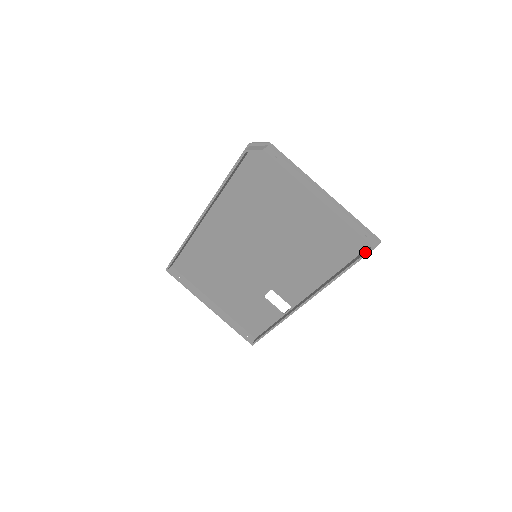
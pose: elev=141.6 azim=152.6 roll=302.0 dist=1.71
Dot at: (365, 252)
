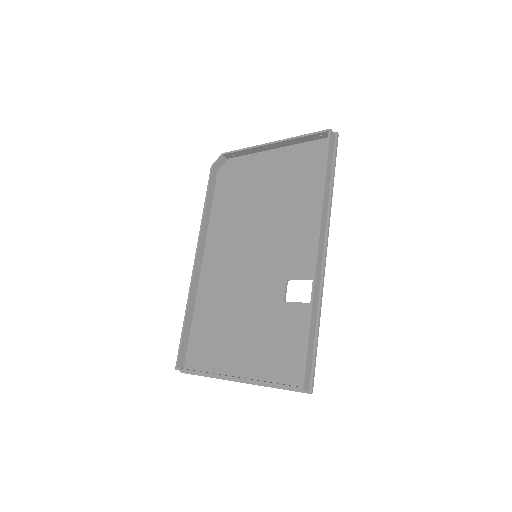
Dot at: (328, 141)
